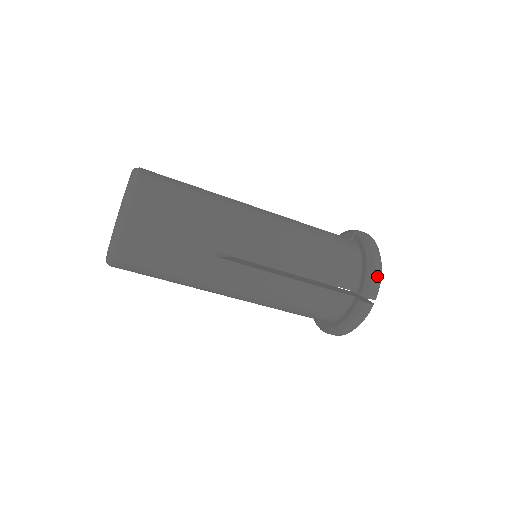
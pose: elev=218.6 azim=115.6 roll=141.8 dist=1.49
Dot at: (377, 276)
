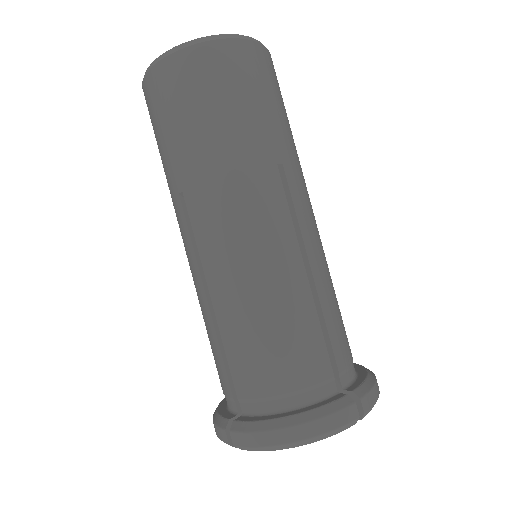
Dot at: (377, 392)
